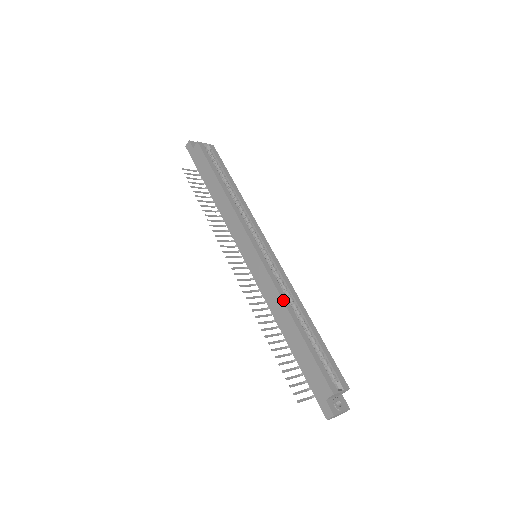
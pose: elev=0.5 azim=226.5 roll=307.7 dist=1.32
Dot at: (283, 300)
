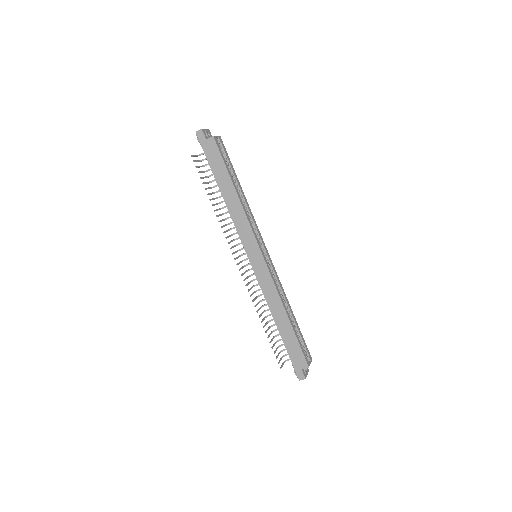
Dot at: (281, 300)
